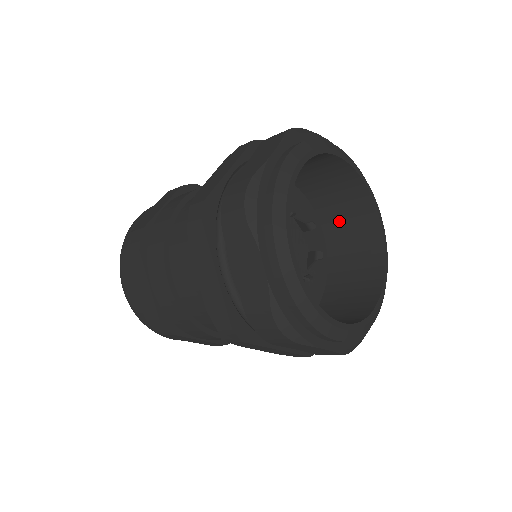
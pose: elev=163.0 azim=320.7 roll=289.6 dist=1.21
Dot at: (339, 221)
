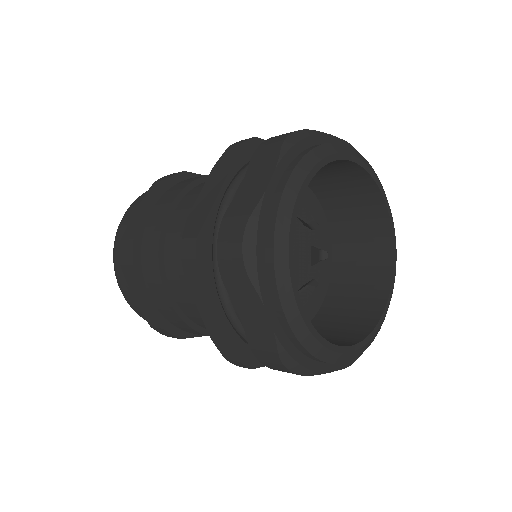
Dot at: (349, 284)
